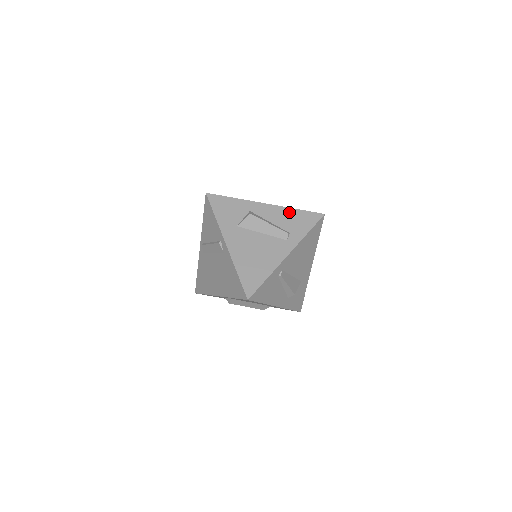
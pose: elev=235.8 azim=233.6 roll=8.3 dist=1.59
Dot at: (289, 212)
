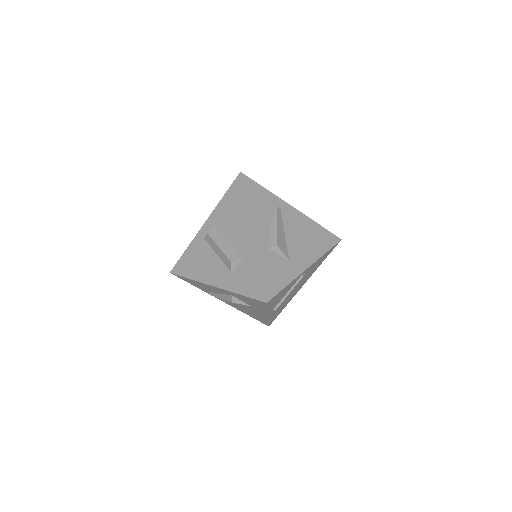
Dot at: occluded
